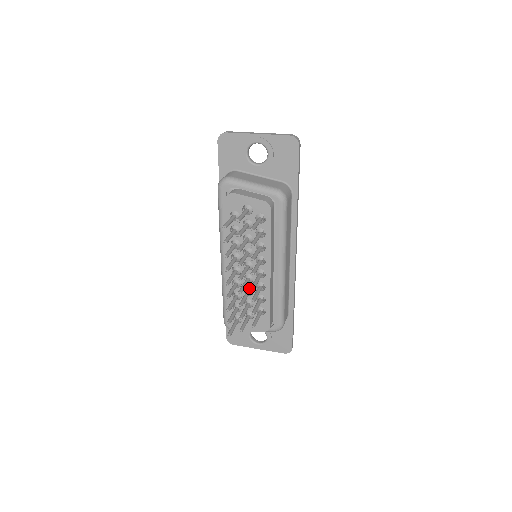
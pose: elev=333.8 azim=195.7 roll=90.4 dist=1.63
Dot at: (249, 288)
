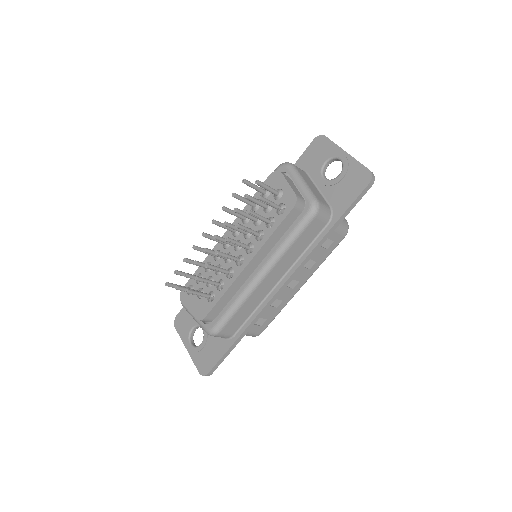
Dot at: (221, 267)
